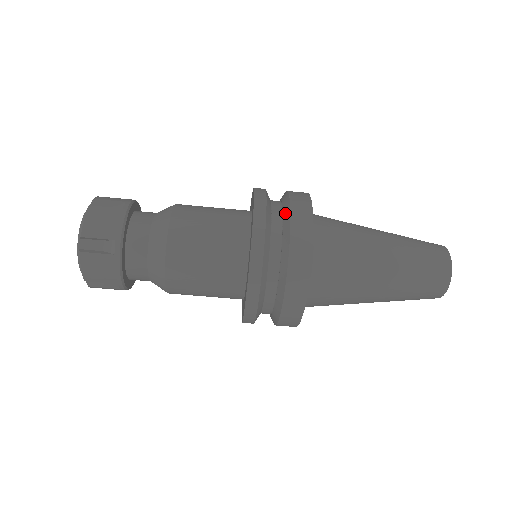
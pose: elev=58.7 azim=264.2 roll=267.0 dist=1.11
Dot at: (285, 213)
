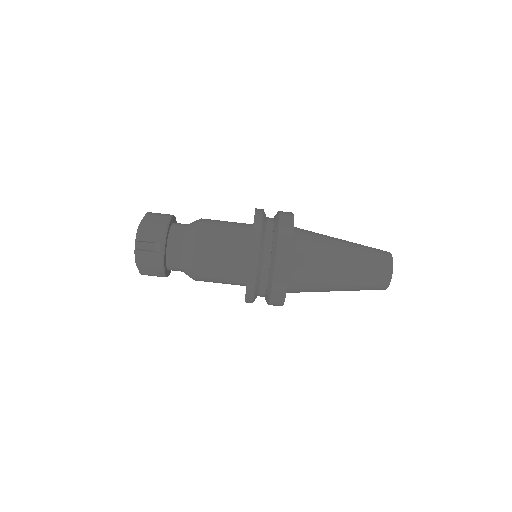
Dot at: (275, 227)
